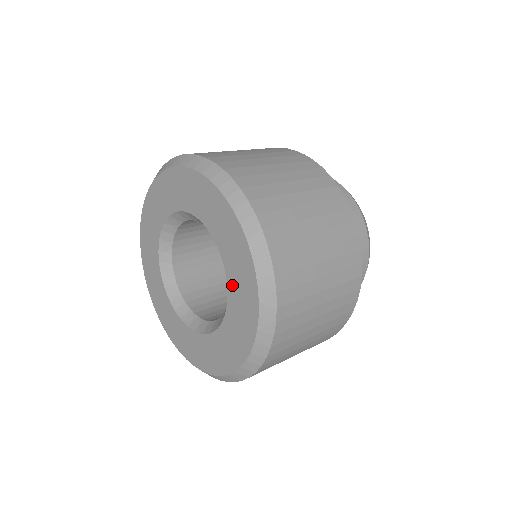
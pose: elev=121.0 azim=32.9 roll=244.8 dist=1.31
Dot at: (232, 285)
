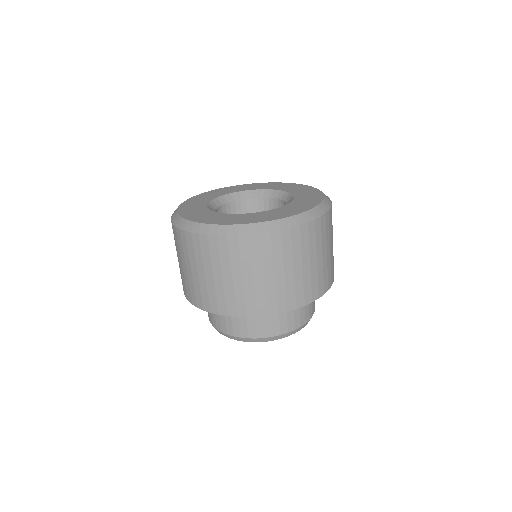
Dot at: (268, 212)
